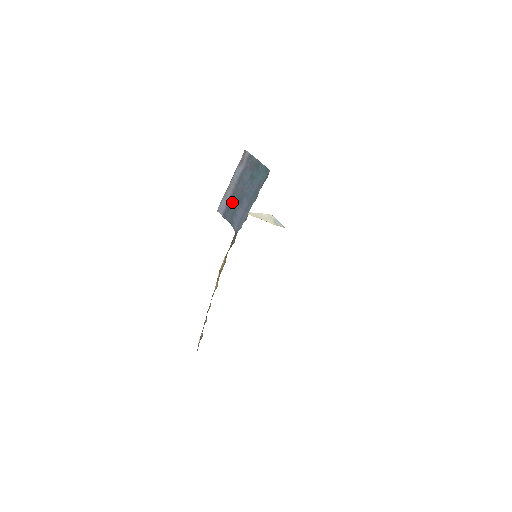
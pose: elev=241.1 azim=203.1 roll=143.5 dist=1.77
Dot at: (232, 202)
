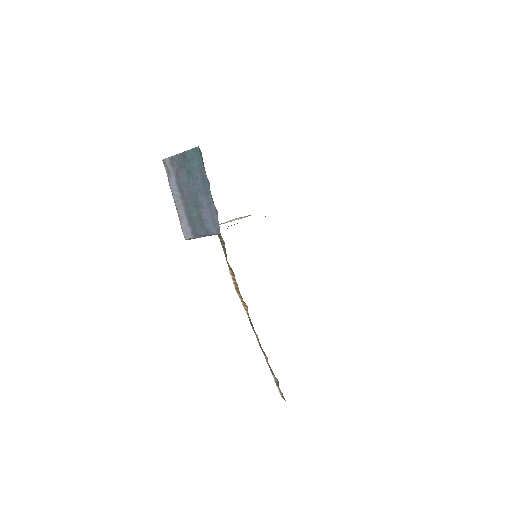
Dot at: (191, 215)
